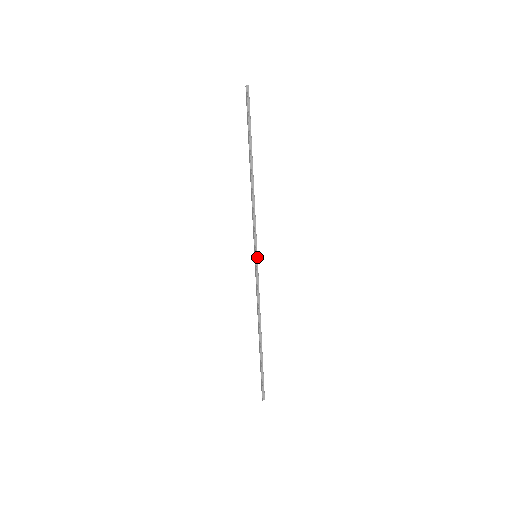
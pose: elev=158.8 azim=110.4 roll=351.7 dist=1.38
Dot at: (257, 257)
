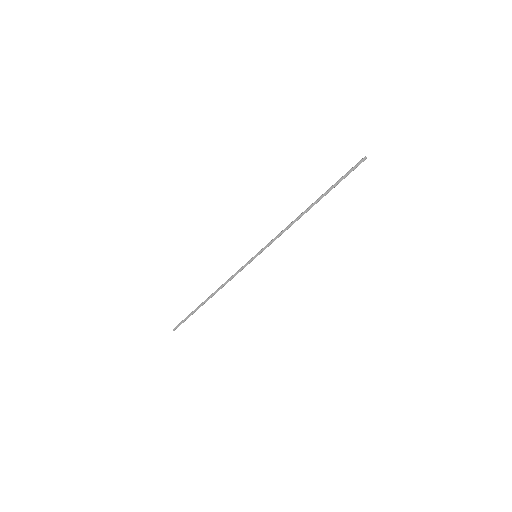
Dot at: occluded
